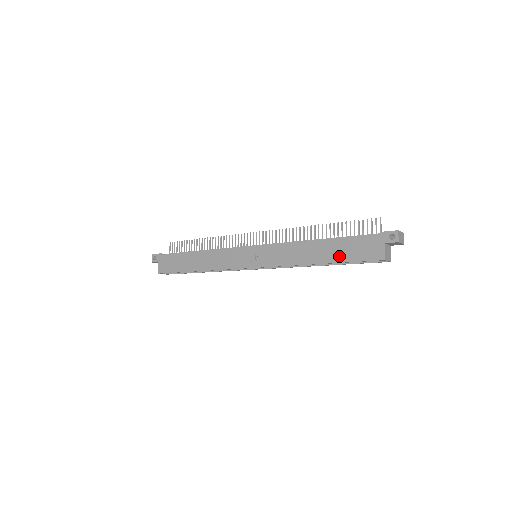
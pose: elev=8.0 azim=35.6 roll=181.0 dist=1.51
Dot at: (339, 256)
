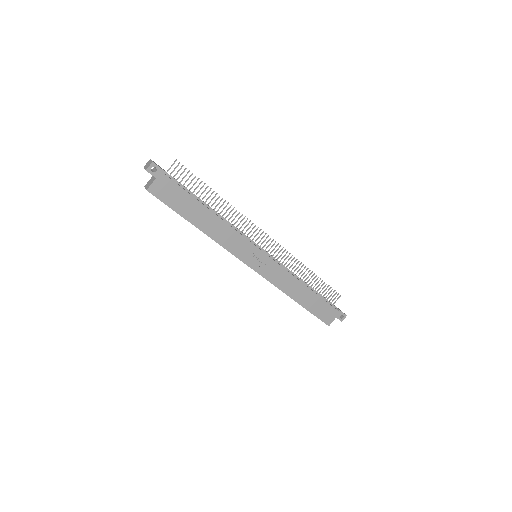
Dot at: (311, 307)
